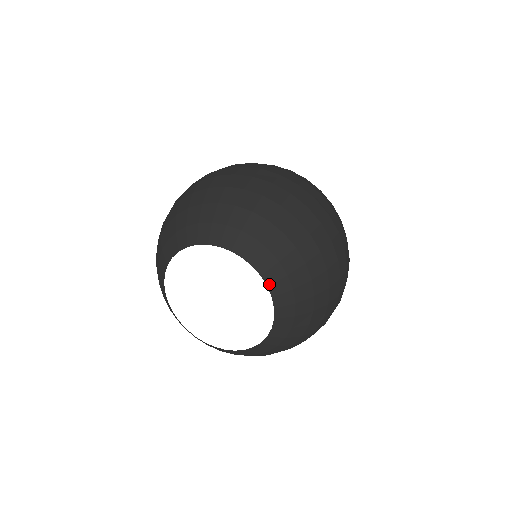
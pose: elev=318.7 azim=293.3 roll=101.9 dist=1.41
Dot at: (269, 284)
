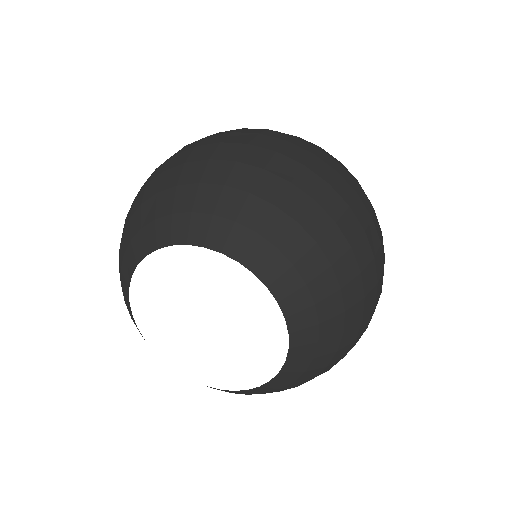
Dot at: (288, 315)
